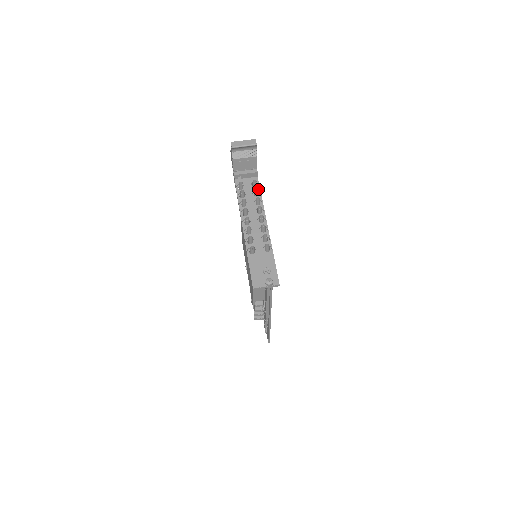
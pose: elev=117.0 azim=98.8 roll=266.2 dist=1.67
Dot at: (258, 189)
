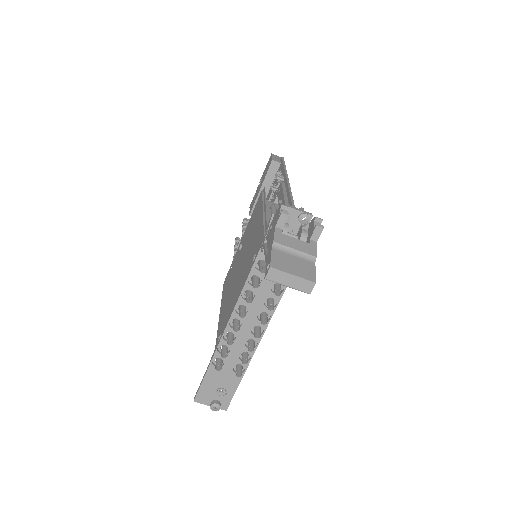
Dot at: occluded
